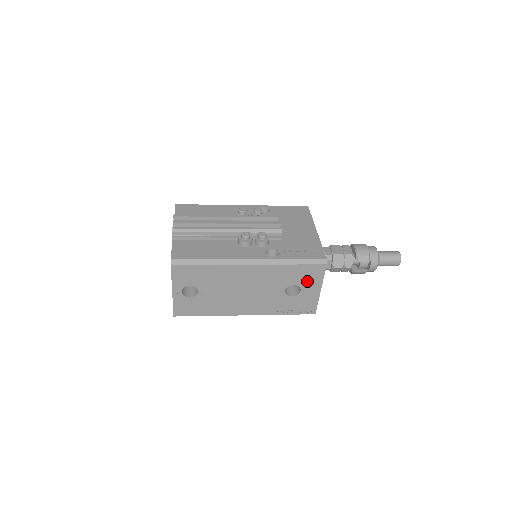
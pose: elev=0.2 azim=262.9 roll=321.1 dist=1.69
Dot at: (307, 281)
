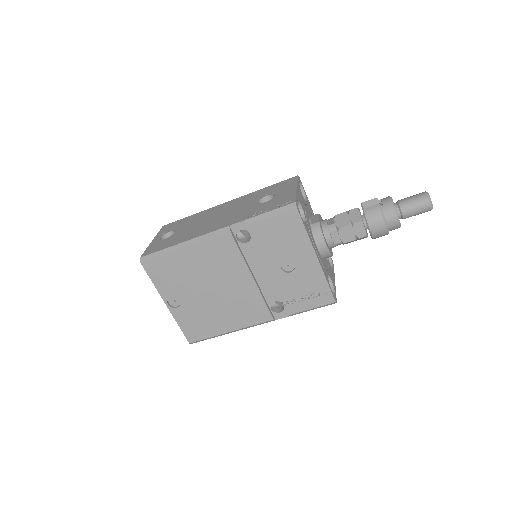
Dot at: (281, 189)
